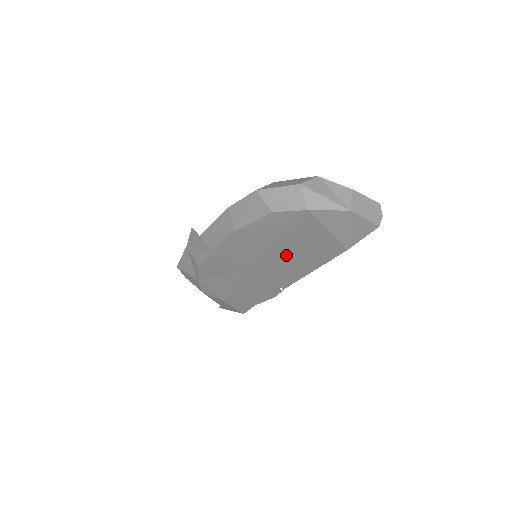
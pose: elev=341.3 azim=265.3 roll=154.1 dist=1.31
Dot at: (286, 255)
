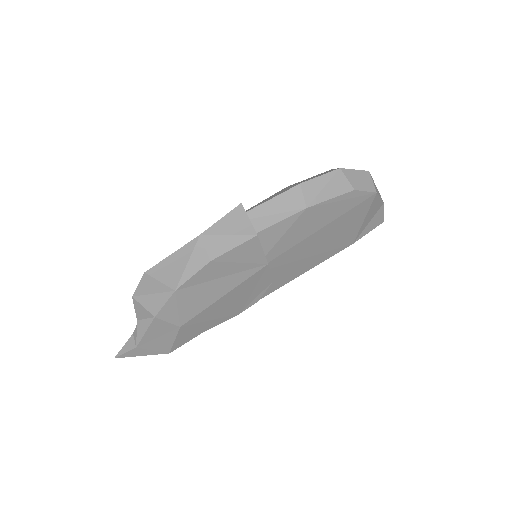
Dot at: (313, 246)
